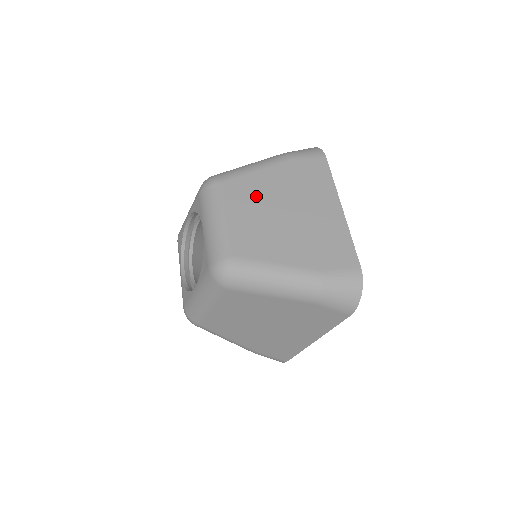
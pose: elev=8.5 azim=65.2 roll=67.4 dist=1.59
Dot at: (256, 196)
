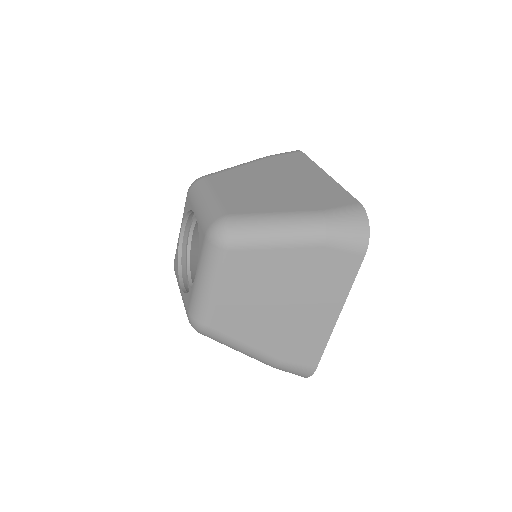
Dot at: (242, 179)
